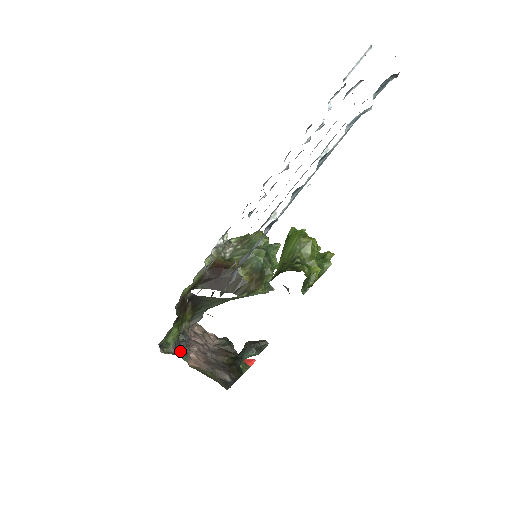
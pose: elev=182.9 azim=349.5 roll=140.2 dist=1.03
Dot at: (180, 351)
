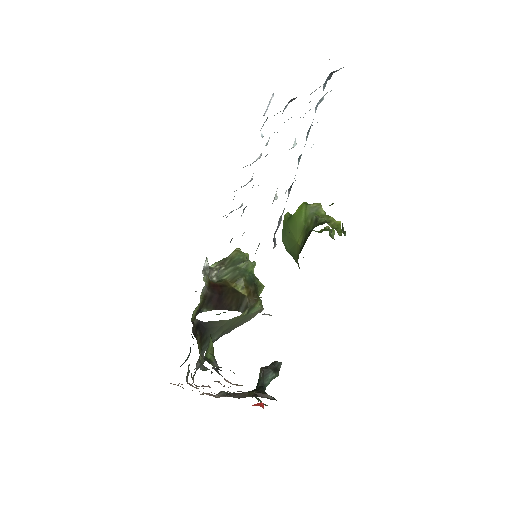
Dot at: (220, 370)
